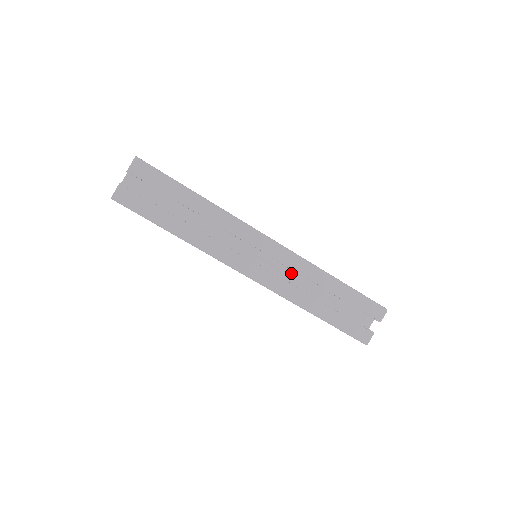
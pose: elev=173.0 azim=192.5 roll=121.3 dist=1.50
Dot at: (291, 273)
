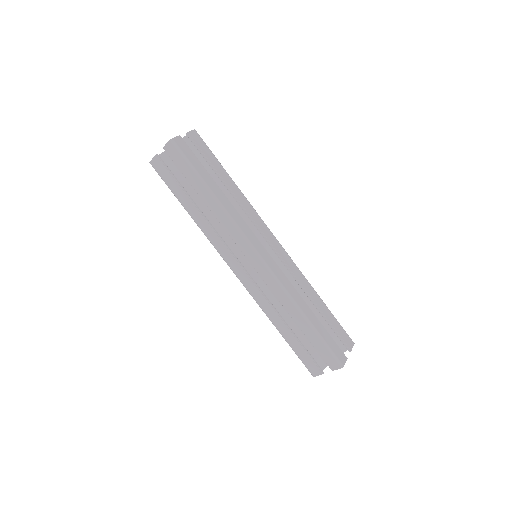
Dot at: occluded
